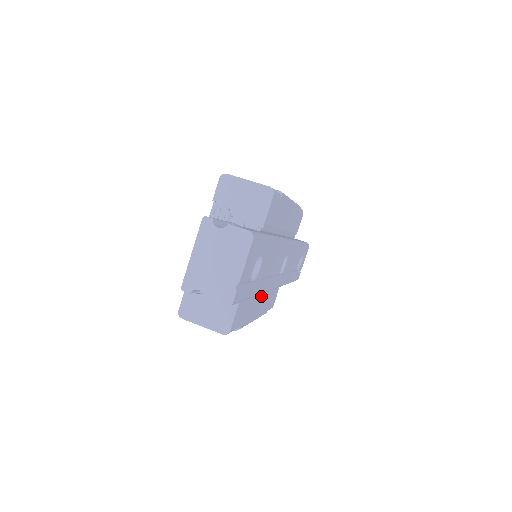
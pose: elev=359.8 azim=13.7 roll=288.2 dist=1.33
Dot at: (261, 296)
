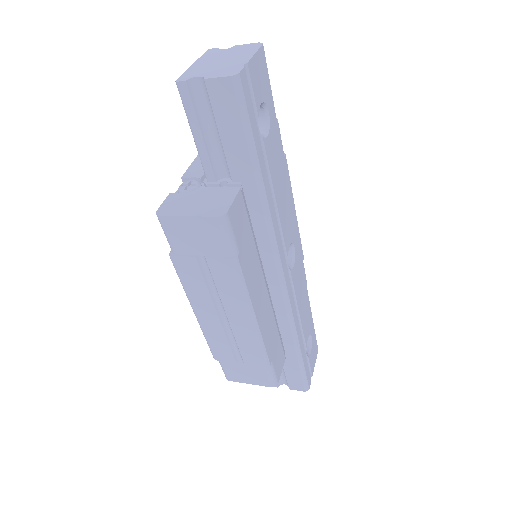
Dot at: (264, 286)
